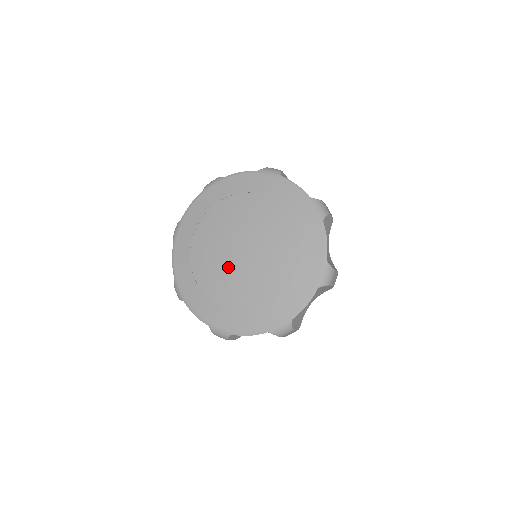
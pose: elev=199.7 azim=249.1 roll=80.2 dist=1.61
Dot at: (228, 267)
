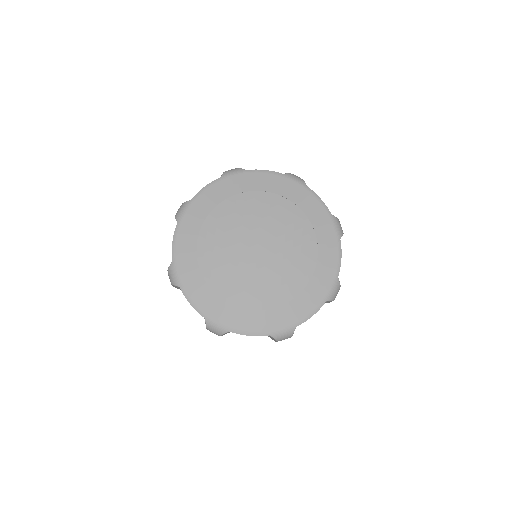
Dot at: (240, 262)
